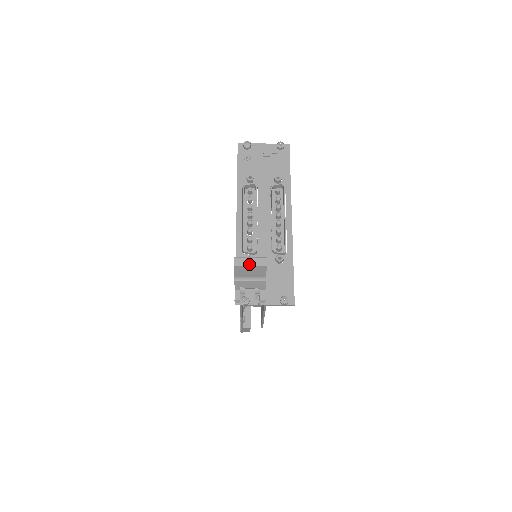
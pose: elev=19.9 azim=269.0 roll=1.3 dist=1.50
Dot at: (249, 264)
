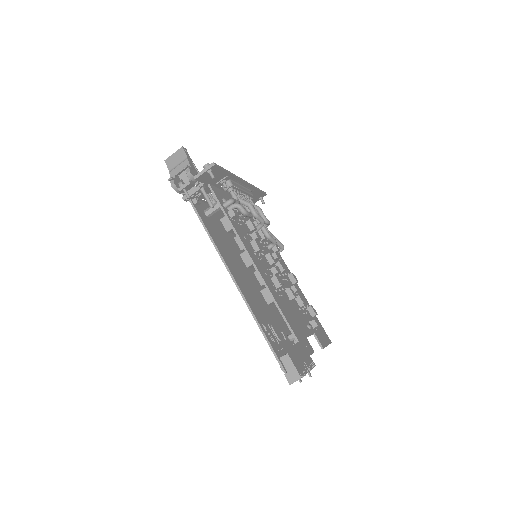
Dot at: (173, 154)
